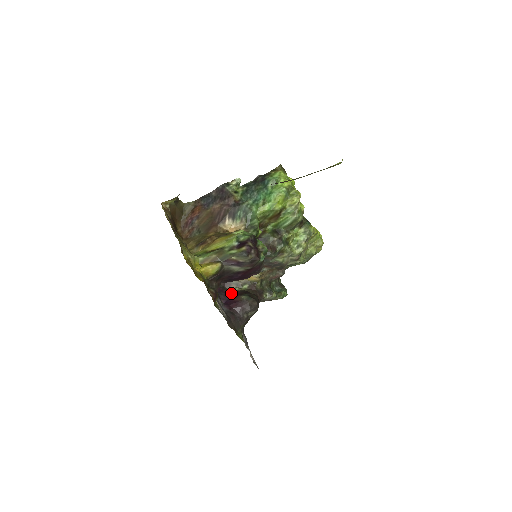
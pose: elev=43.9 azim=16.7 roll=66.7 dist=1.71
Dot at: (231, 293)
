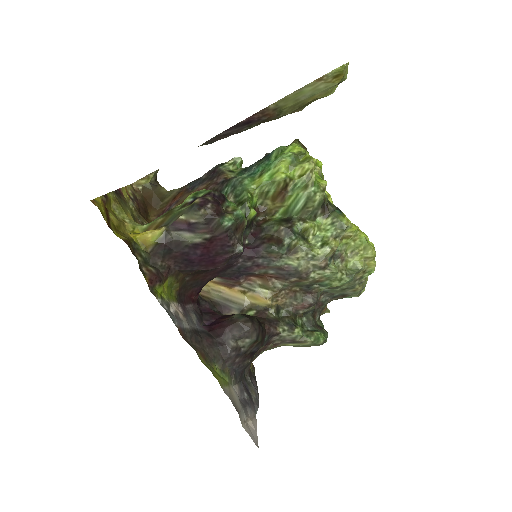
Dot at: (223, 315)
